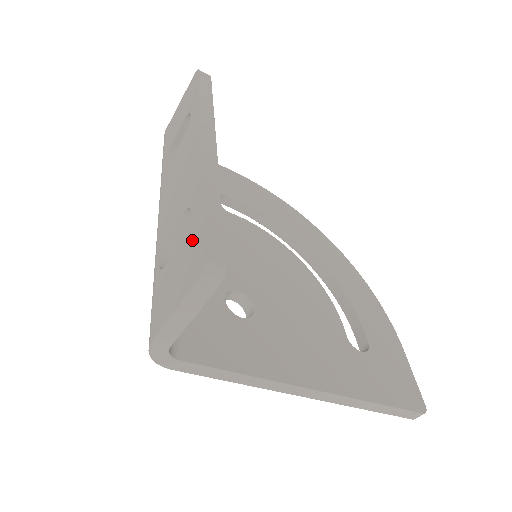
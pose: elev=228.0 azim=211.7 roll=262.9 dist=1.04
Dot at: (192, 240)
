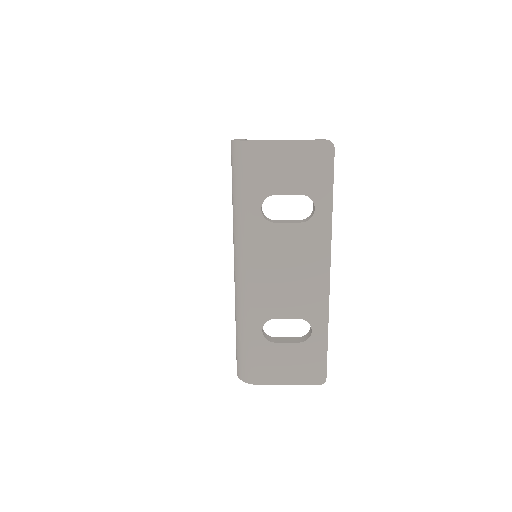
Dot at: (313, 355)
